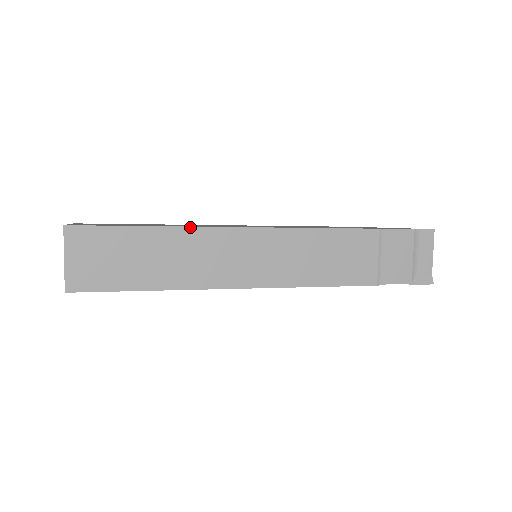
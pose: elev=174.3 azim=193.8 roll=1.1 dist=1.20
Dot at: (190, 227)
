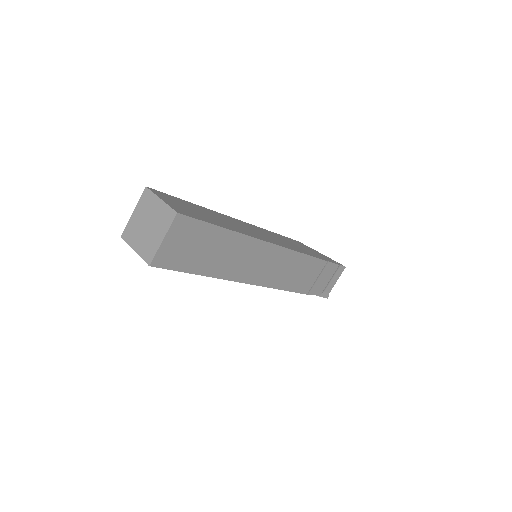
Dot at: (248, 236)
